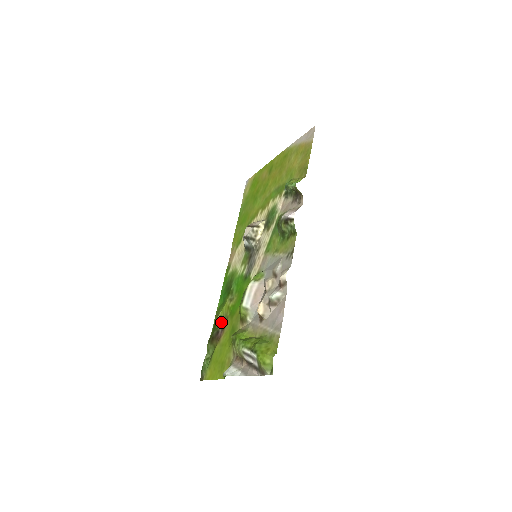
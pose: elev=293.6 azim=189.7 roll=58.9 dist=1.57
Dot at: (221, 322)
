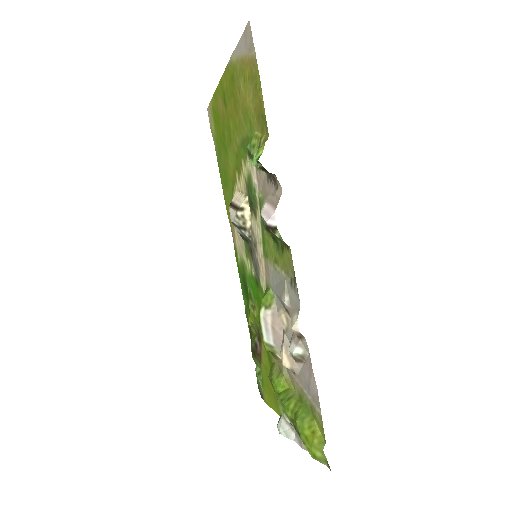
Dot at: (255, 331)
